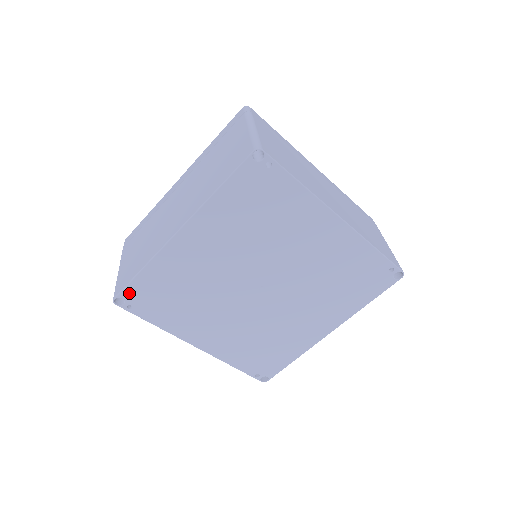
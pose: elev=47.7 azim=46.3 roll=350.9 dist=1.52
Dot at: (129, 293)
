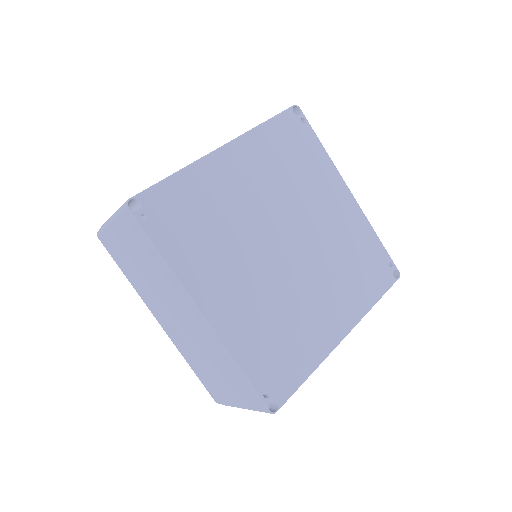
Dot at: (150, 197)
